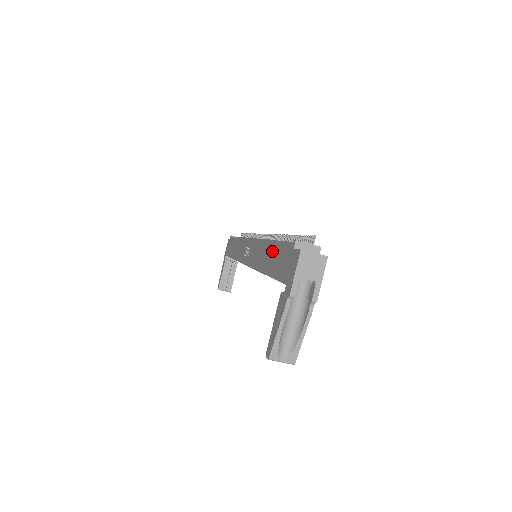
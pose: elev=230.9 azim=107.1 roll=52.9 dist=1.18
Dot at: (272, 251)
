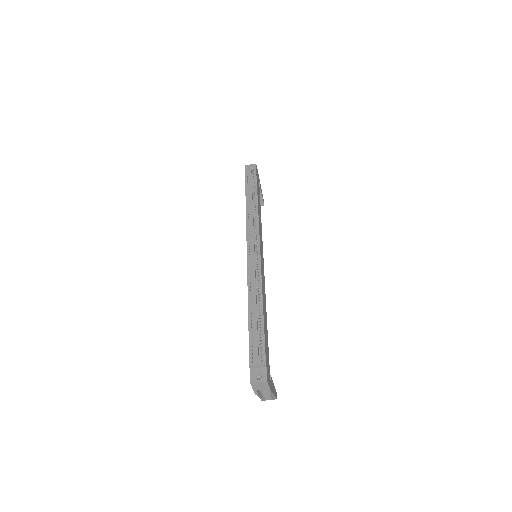
Dot at: occluded
